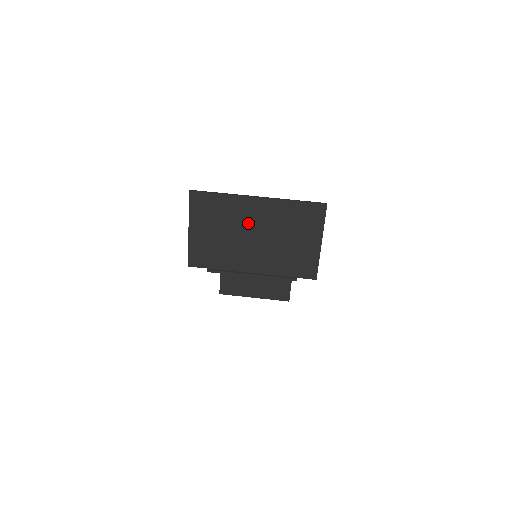
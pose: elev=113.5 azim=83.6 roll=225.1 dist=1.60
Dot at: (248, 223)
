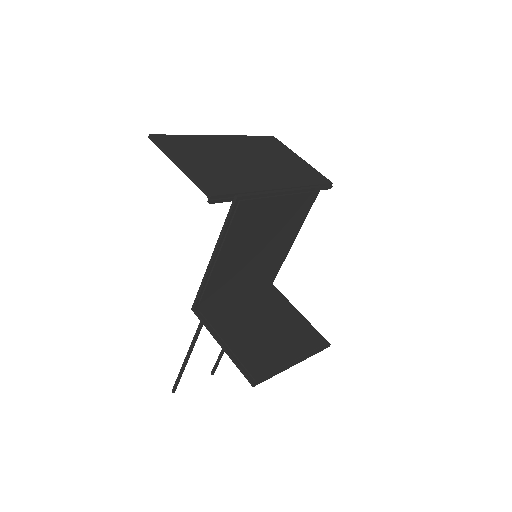
Dot at: (231, 152)
